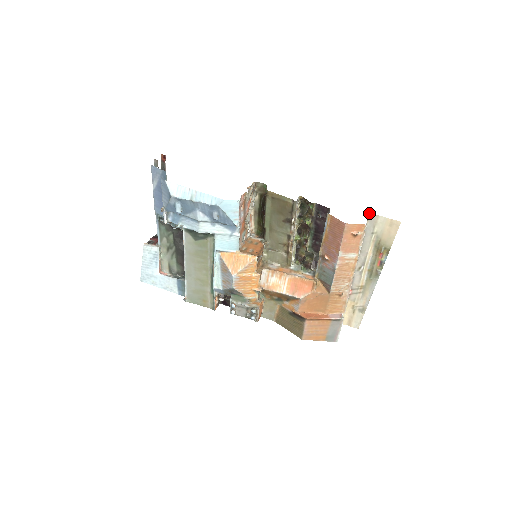
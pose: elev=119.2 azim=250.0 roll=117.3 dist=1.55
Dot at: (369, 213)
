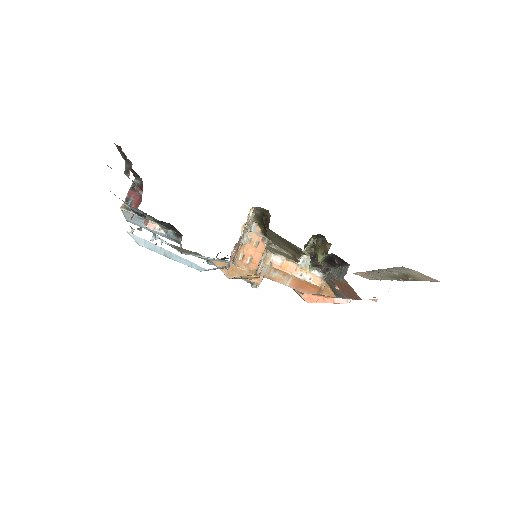
Dot at: (402, 266)
